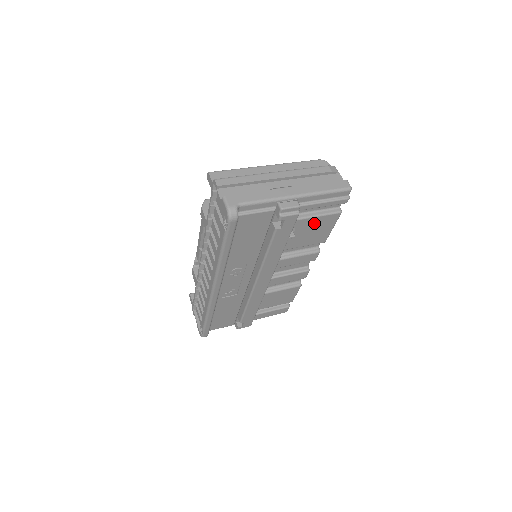
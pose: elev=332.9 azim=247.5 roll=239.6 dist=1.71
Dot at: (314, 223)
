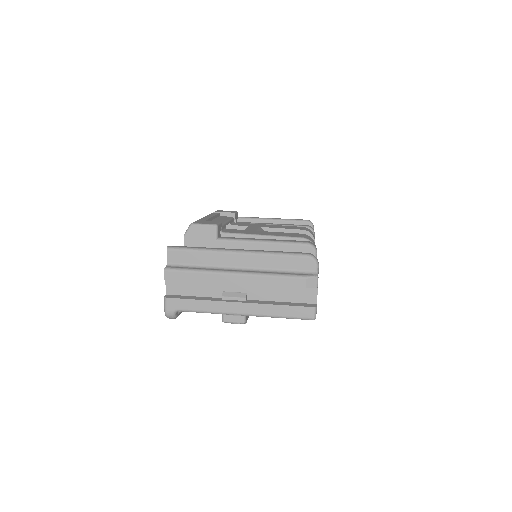
Dot at: occluded
